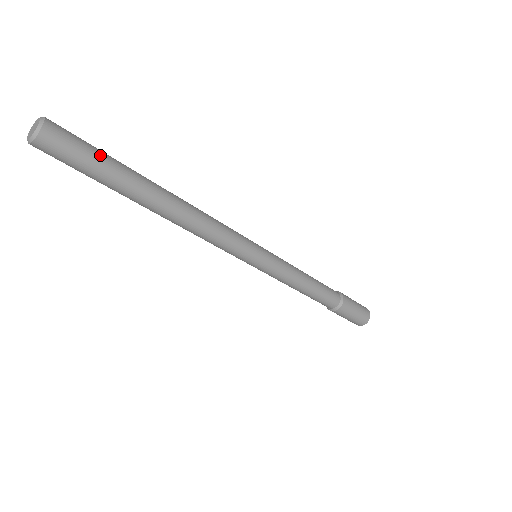
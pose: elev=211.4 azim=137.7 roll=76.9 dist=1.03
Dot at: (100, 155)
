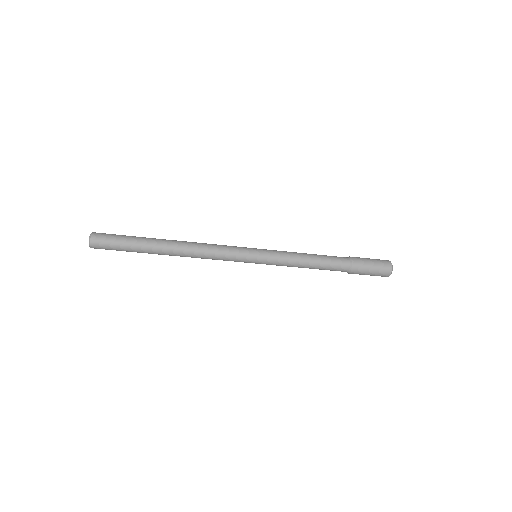
Dot at: (125, 236)
